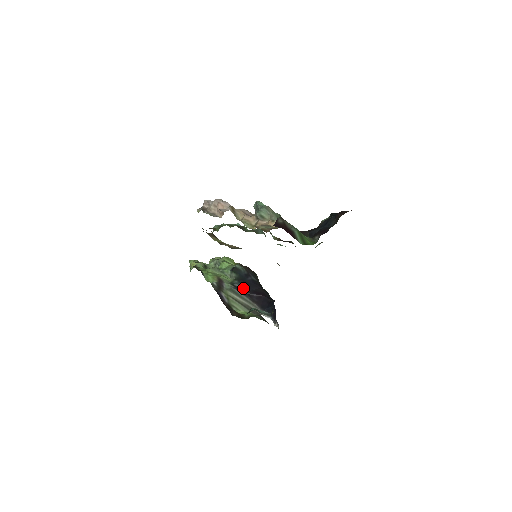
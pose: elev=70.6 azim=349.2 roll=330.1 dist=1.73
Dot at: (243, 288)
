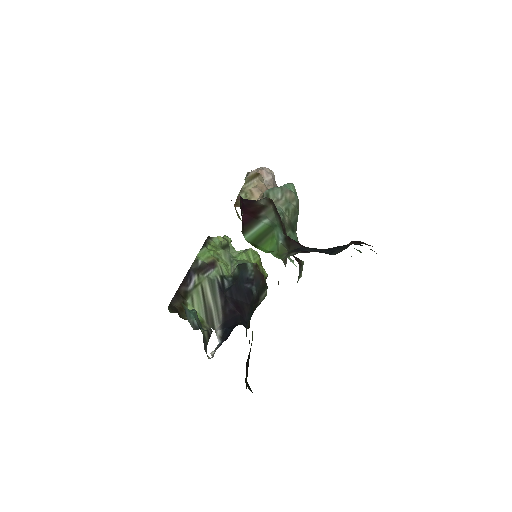
Dot at: (228, 289)
